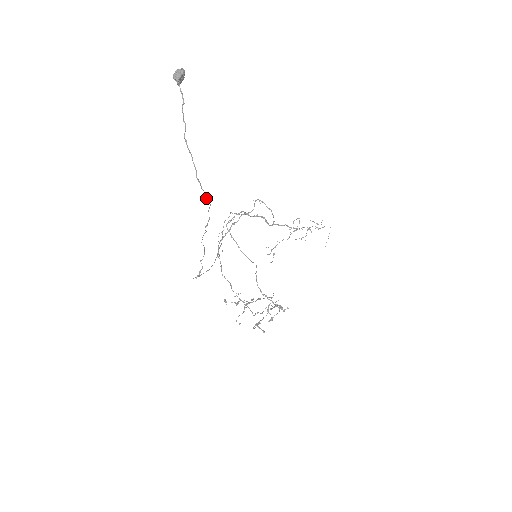
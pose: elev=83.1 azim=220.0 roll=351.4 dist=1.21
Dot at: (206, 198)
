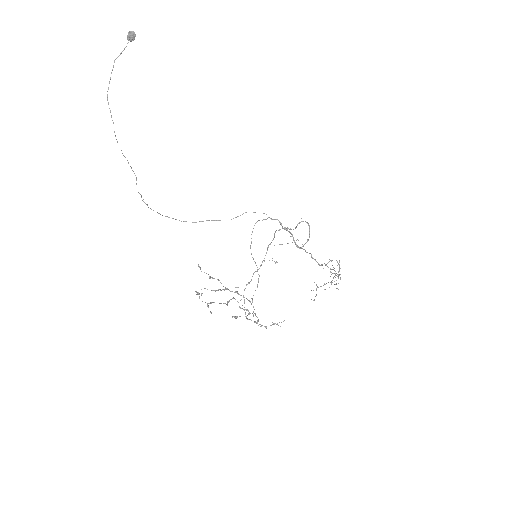
Dot at: occluded
